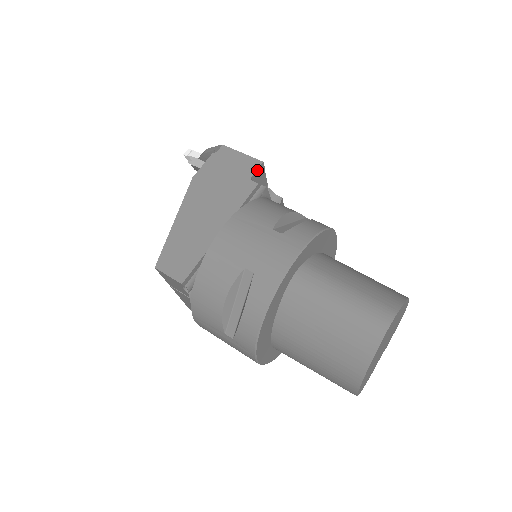
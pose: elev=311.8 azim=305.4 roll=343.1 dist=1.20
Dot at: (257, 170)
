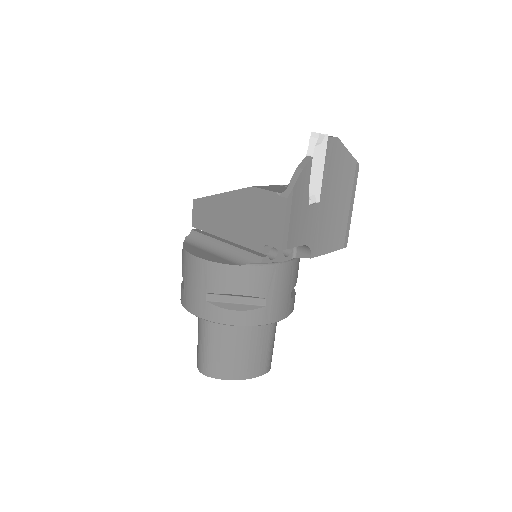
Dot at: (274, 247)
